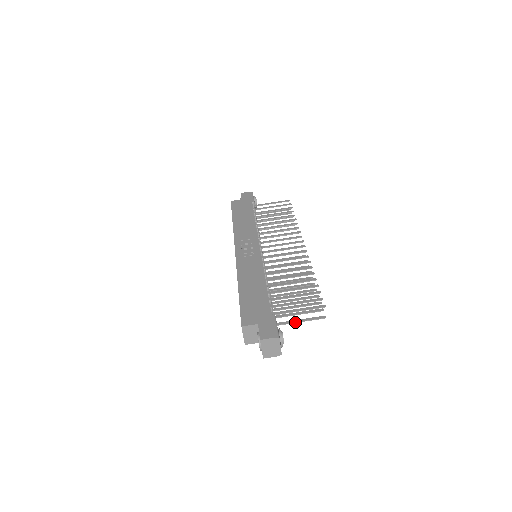
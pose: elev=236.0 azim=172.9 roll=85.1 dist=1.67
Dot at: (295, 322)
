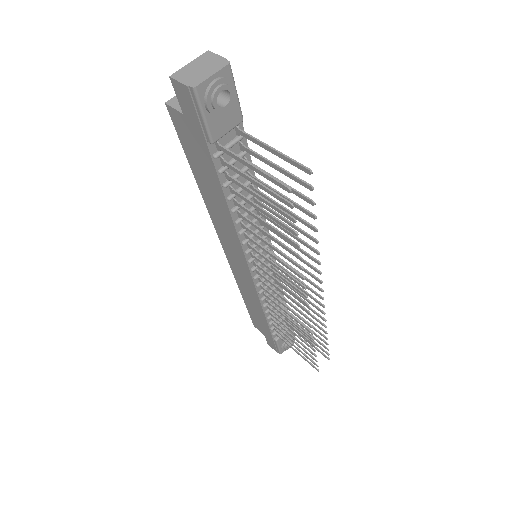
Dot at: (245, 160)
